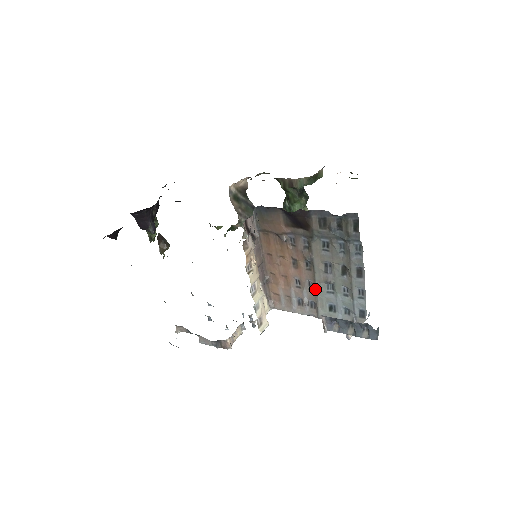
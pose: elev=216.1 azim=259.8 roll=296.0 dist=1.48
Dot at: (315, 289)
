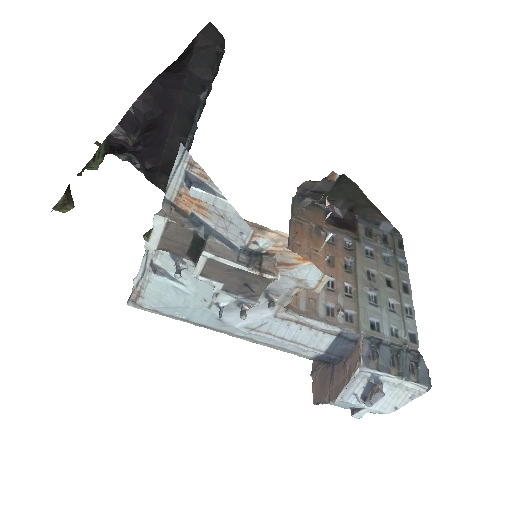
Dot at: (355, 295)
